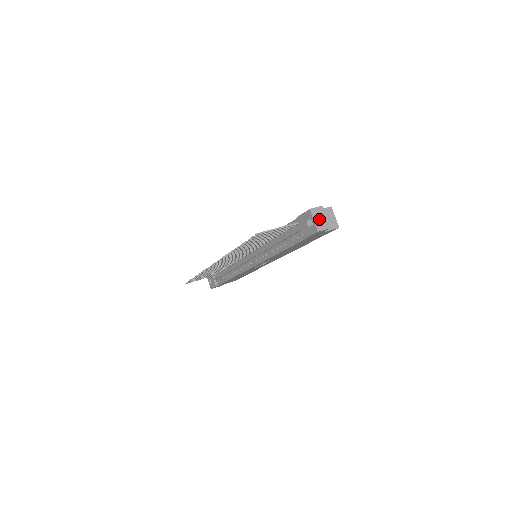
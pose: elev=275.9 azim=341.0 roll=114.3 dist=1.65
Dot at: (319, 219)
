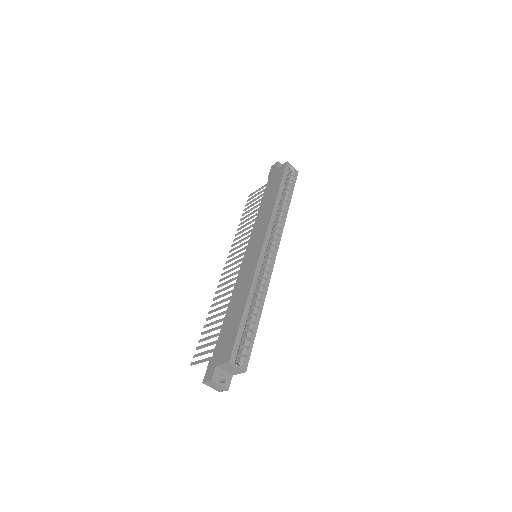
Dot at: (215, 387)
